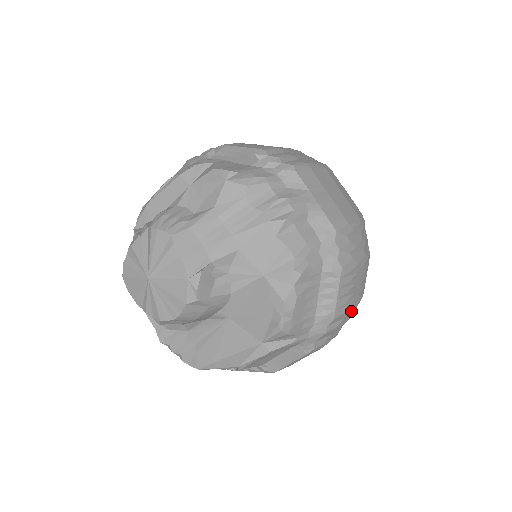
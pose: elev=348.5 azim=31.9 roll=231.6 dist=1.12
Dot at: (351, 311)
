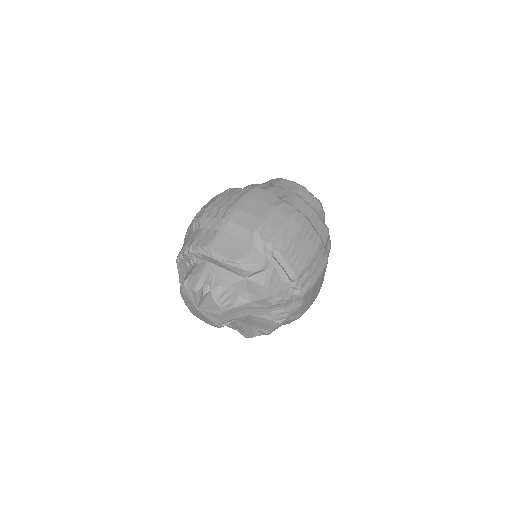
Dot at: occluded
